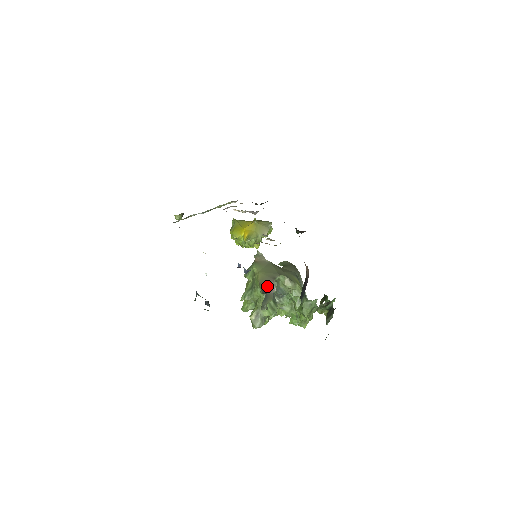
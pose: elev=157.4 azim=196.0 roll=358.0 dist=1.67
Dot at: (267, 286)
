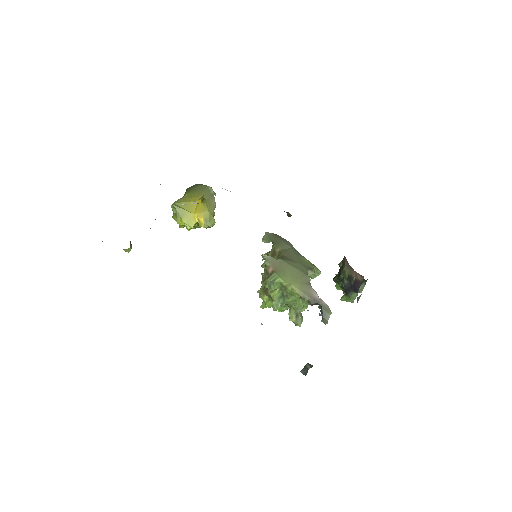
Dot at: (314, 298)
